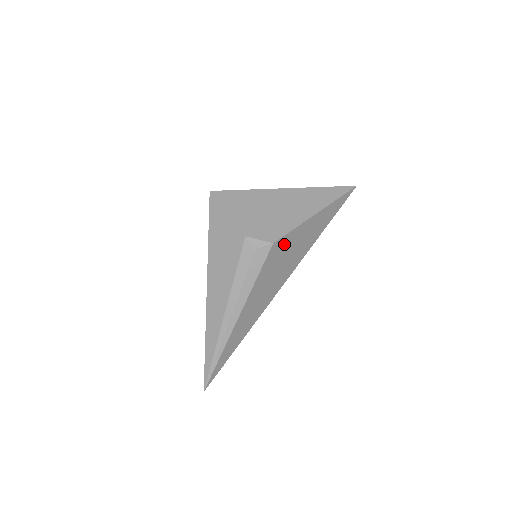
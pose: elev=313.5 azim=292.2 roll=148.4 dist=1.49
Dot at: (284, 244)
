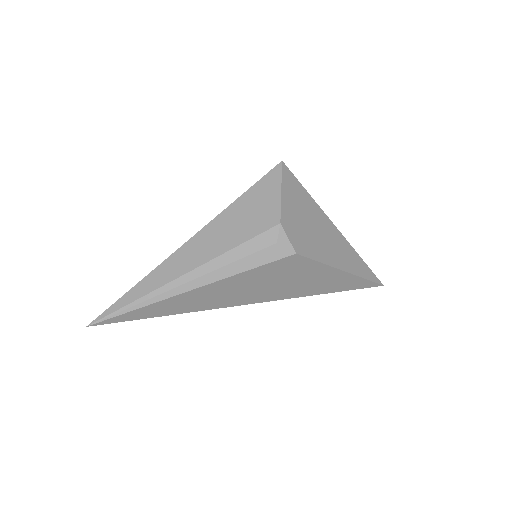
Dot at: (299, 266)
